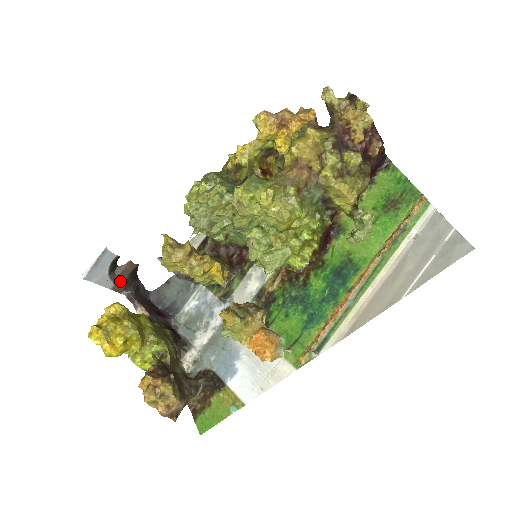
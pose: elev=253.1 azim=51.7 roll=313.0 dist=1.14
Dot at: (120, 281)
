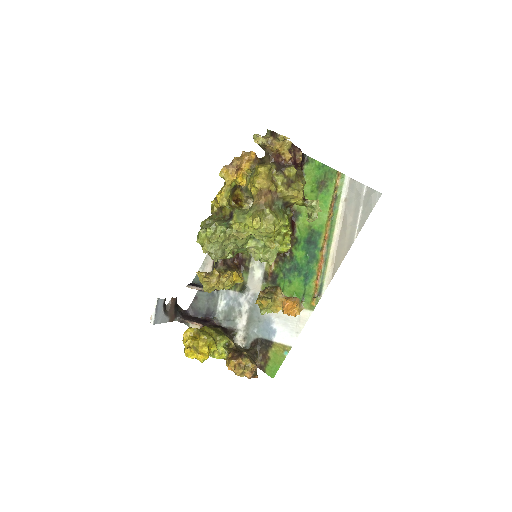
Dot at: (171, 314)
